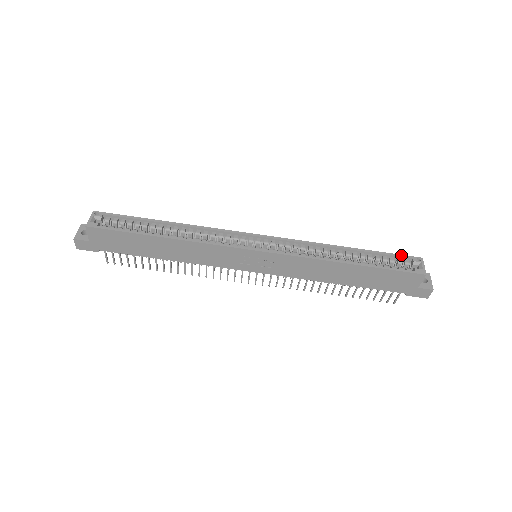
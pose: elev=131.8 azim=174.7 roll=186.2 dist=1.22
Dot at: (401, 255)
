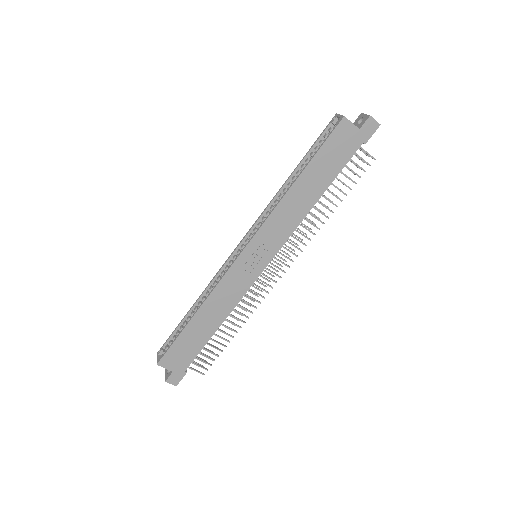
Dot at: (322, 132)
